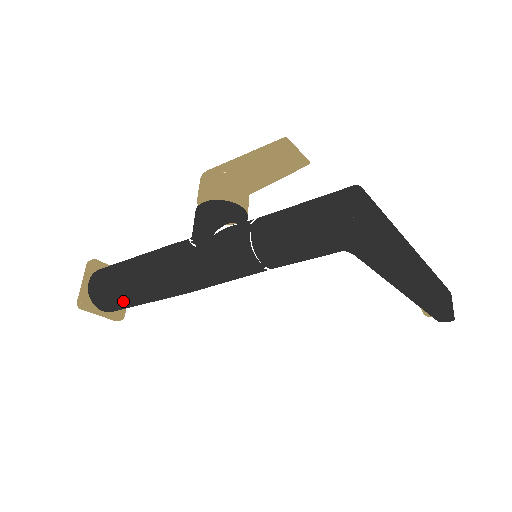
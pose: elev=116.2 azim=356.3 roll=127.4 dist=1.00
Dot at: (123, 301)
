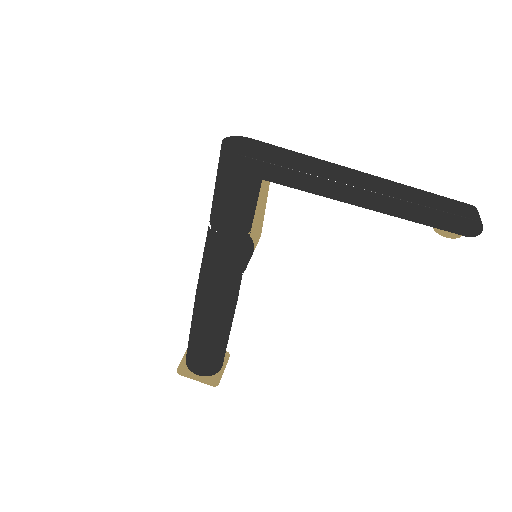
Dot at: (197, 350)
